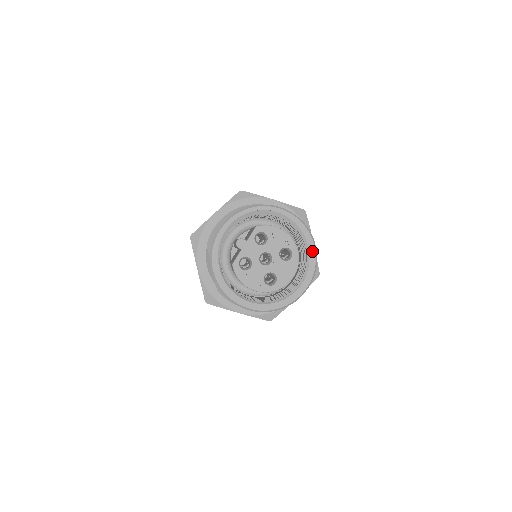
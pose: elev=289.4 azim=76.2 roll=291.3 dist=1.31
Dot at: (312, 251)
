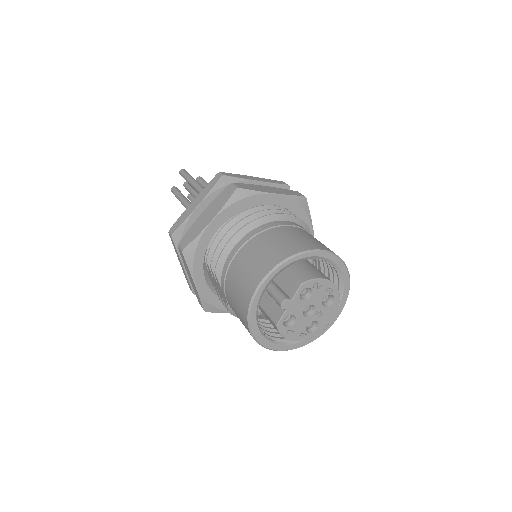
Dot at: (347, 284)
